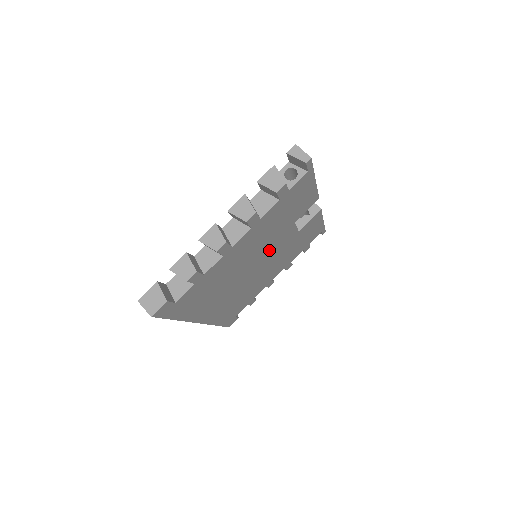
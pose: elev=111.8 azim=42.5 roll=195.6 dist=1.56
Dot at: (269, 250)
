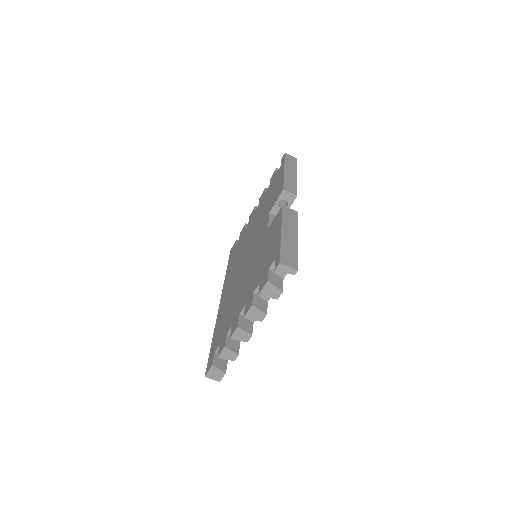
Dot at: occluded
